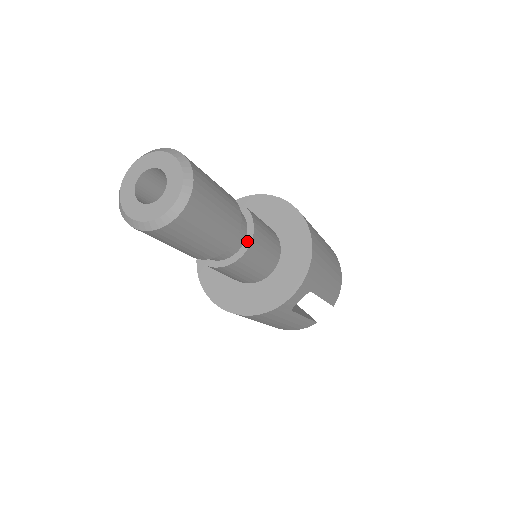
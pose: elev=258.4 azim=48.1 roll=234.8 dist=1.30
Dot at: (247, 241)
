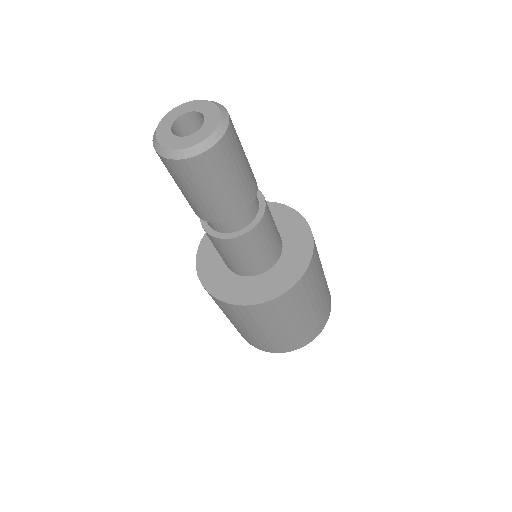
Dot at: occluded
